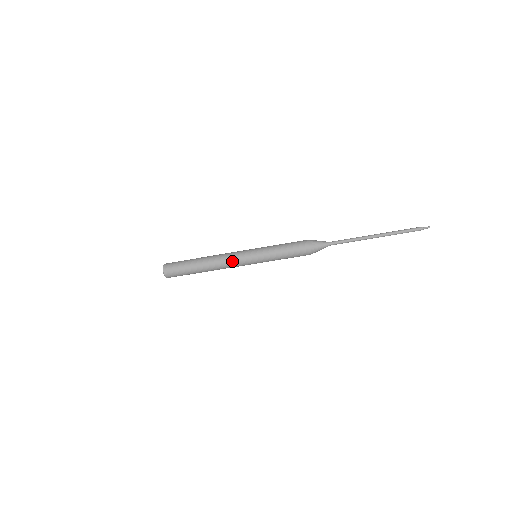
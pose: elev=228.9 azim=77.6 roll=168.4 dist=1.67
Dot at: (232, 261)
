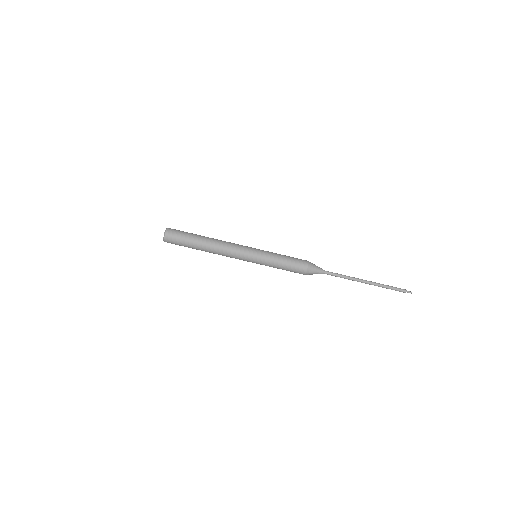
Dot at: (234, 251)
